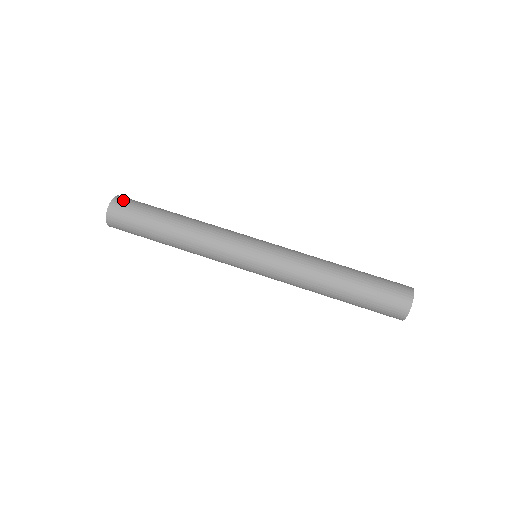
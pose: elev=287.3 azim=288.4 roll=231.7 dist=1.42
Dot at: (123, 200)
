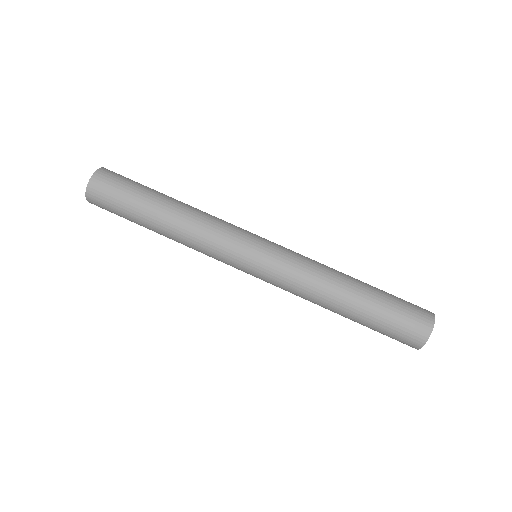
Dot at: (103, 179)
